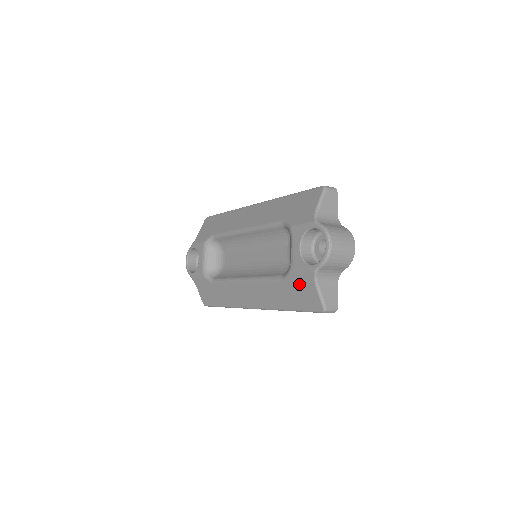
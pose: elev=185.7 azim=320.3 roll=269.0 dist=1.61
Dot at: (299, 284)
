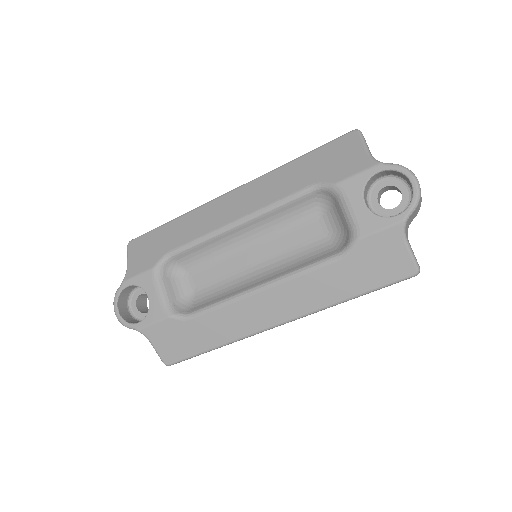
Dot at: (375, 250)
